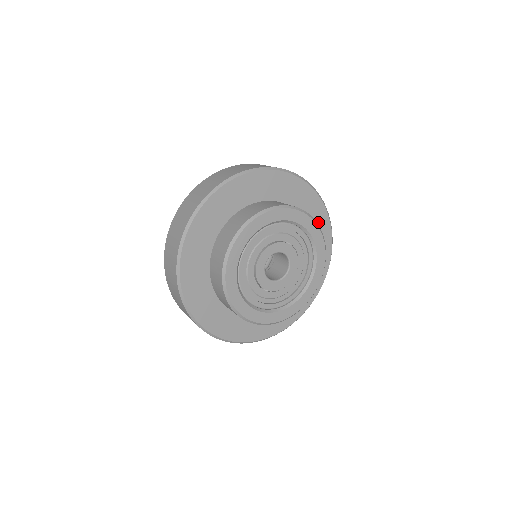
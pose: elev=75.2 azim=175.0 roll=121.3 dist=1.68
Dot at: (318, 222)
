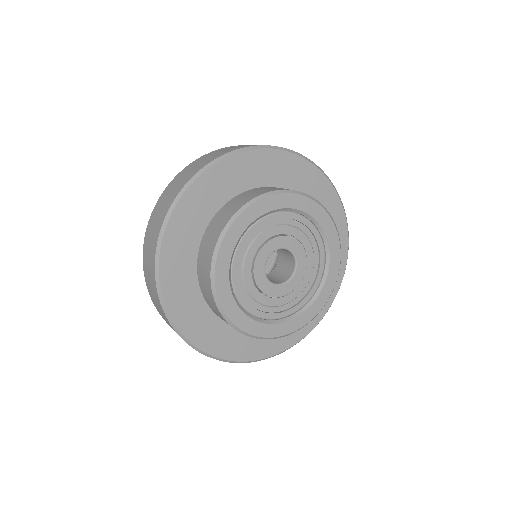
Dot at: (281, 169)
